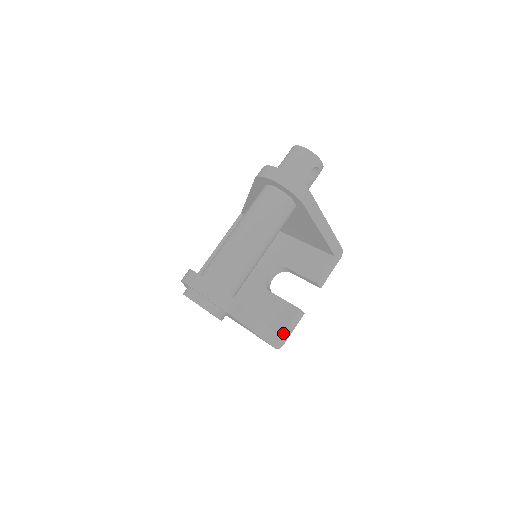
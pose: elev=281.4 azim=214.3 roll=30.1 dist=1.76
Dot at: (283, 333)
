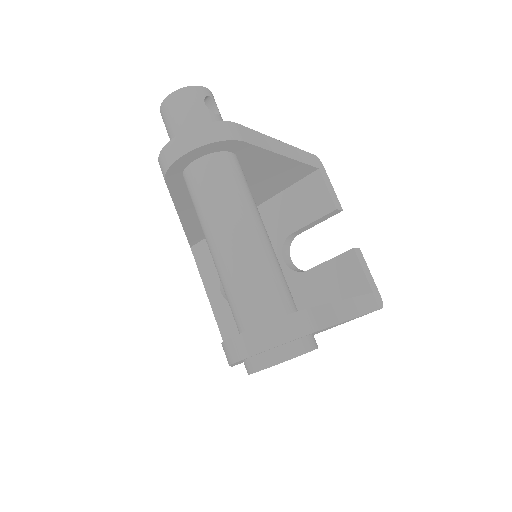
Dot at: (368, 287)
